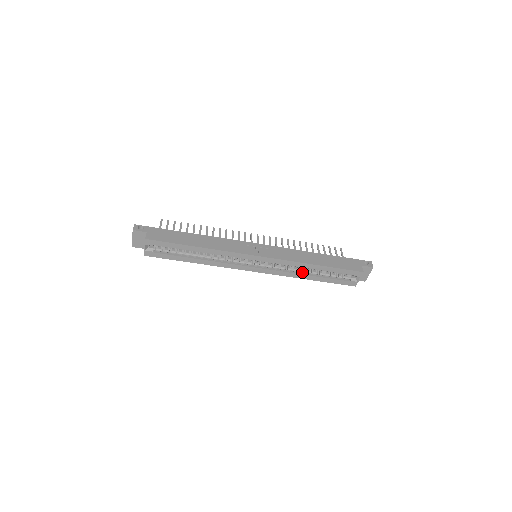
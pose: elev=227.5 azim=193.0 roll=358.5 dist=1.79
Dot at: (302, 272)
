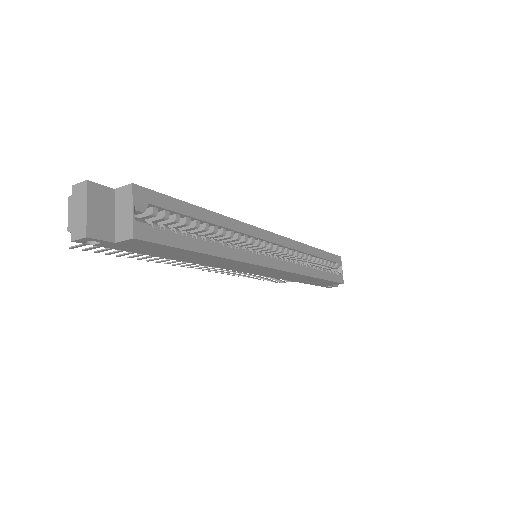
Dot at: (308, 266)
